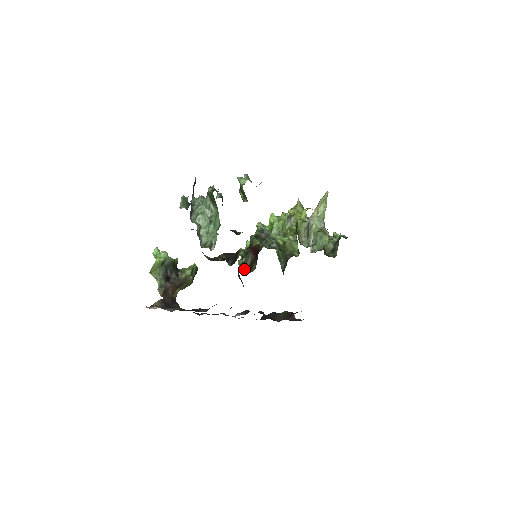
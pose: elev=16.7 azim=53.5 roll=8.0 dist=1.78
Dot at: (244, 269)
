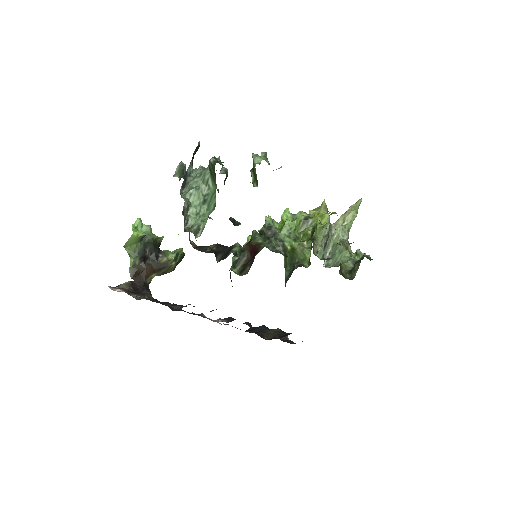
Dot at: (234, 269)
